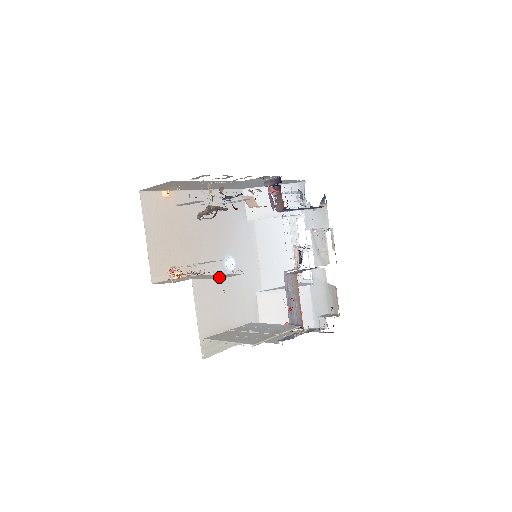
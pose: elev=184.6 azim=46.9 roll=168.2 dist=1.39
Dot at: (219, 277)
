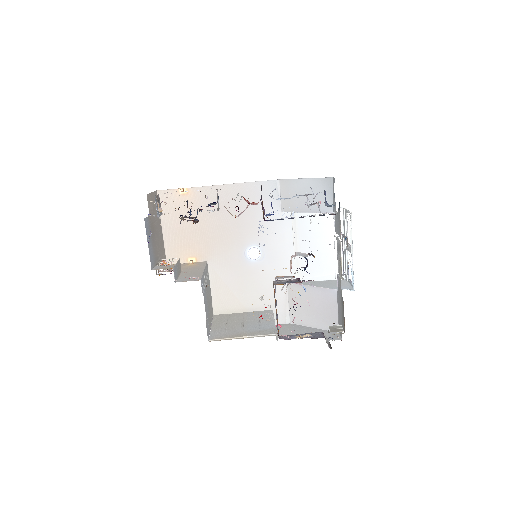
Dot at: (182, 278)
